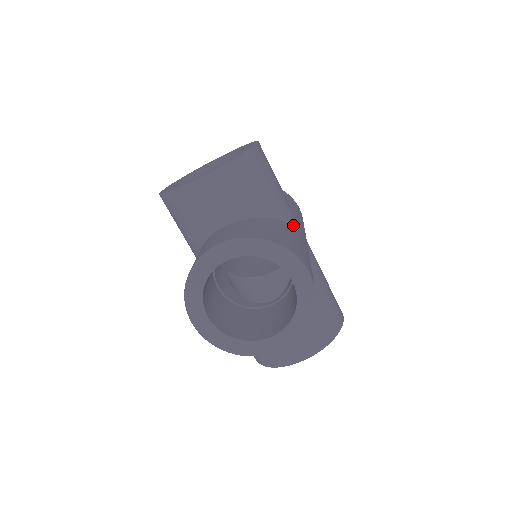
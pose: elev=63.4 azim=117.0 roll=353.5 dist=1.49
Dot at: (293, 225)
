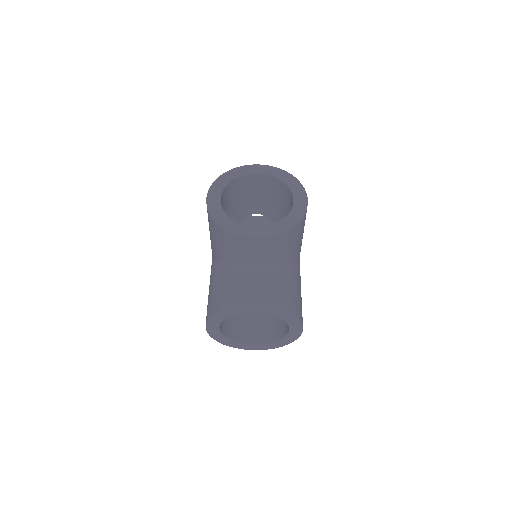
Dot at: occluded
